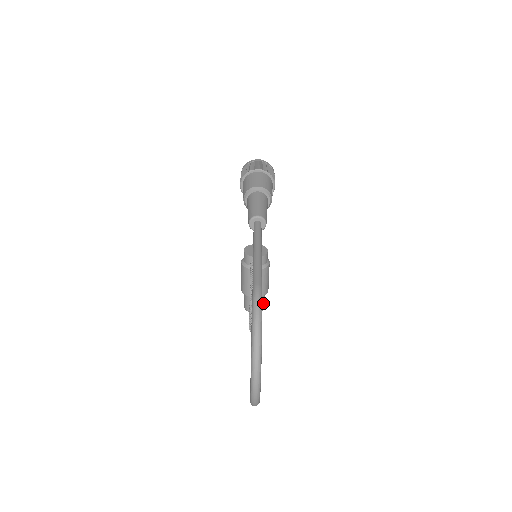
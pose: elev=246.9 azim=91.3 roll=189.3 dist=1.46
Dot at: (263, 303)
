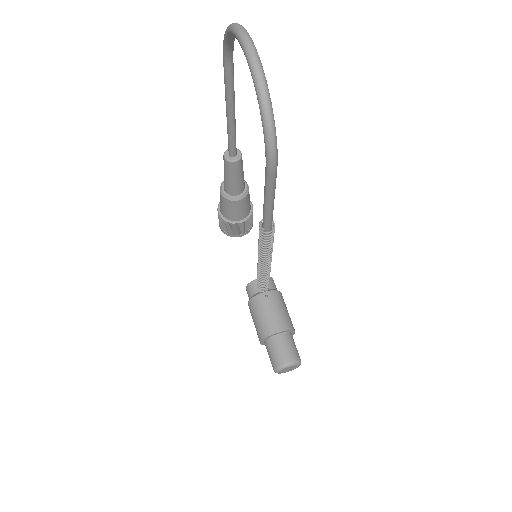
Dot at: (296, 350)
